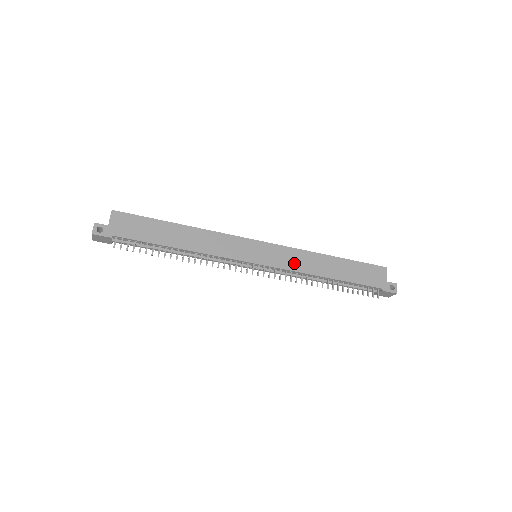
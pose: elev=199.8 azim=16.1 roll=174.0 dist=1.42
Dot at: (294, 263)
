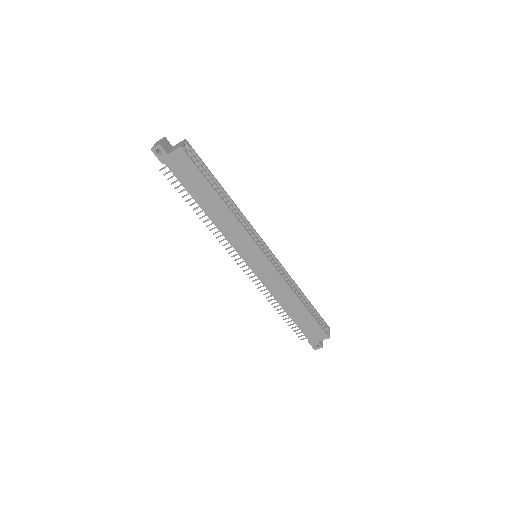
Dot at: (272, 285)
